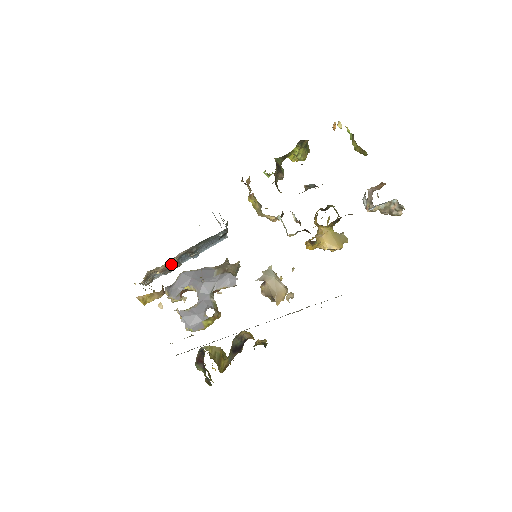
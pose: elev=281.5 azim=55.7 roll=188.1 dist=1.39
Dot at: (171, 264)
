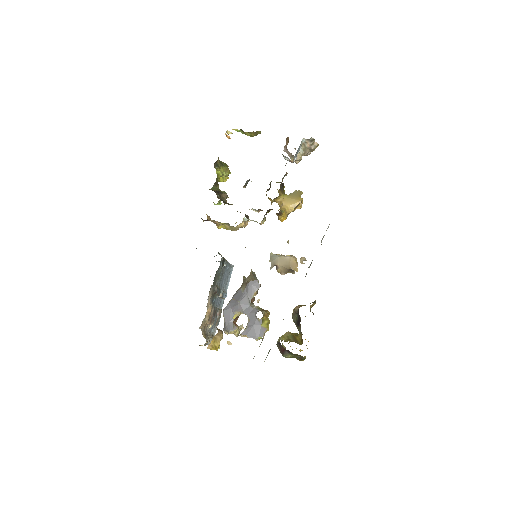
Dot at: (211, 312)
